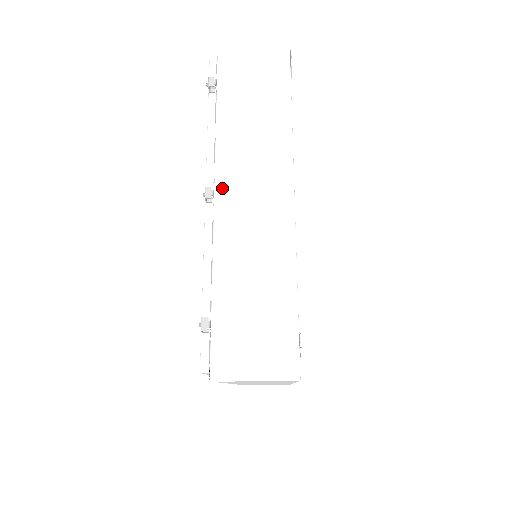
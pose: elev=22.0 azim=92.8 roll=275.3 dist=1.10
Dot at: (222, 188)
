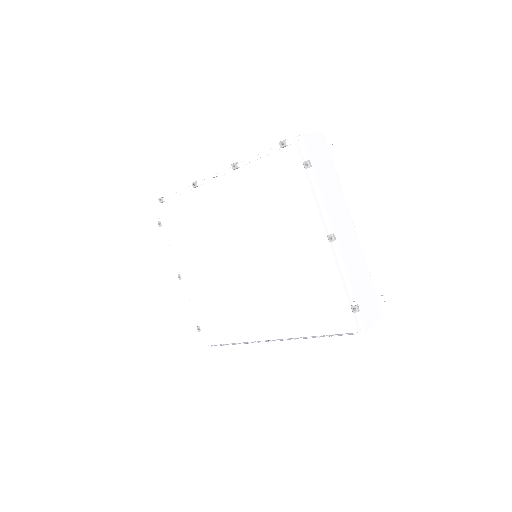
Dot at: (335, 232)
